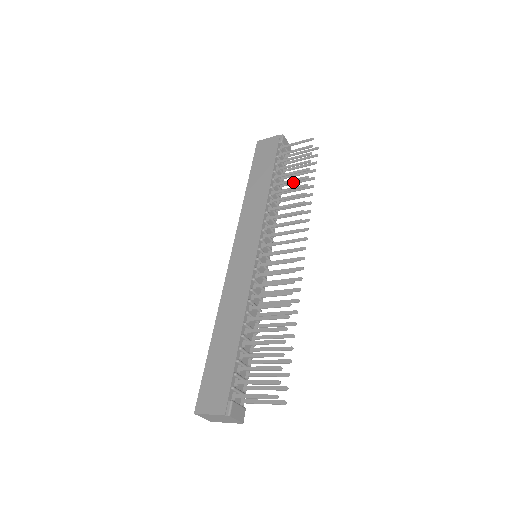
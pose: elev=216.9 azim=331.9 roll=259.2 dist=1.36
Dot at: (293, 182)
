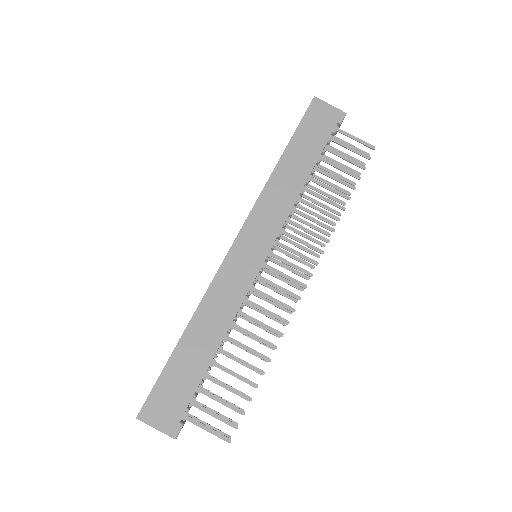
Dot at: (327, 181)
